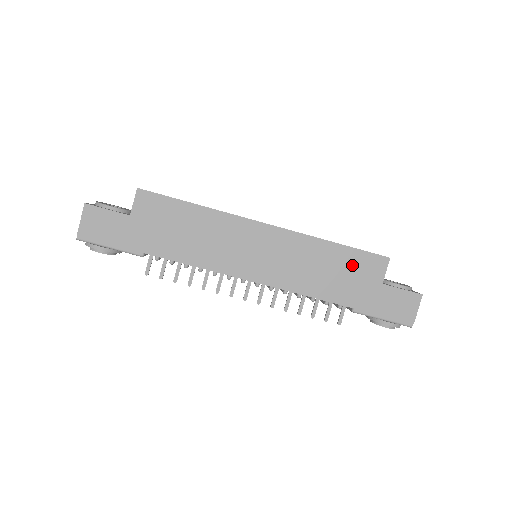
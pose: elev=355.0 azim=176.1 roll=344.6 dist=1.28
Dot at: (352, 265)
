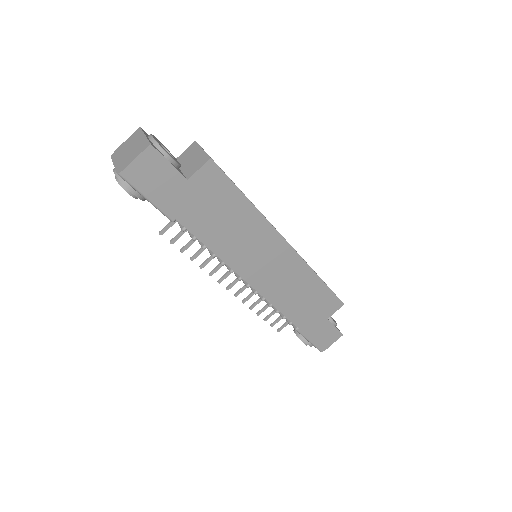
Dot at: (320, 299)
